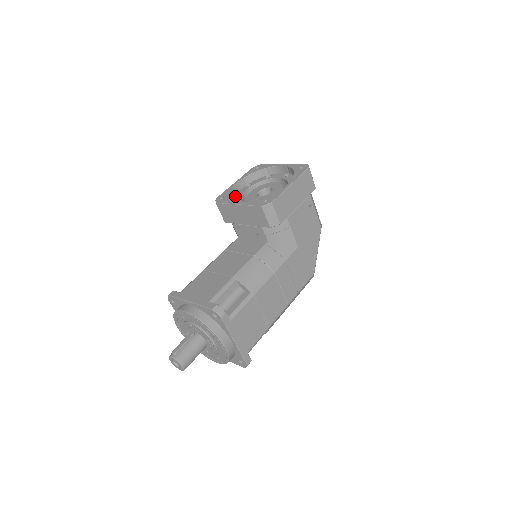
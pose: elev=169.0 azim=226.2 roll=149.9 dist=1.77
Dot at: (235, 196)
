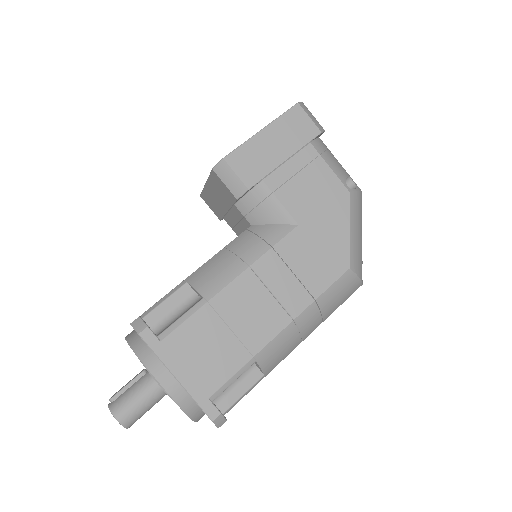
Dot at: occluded
